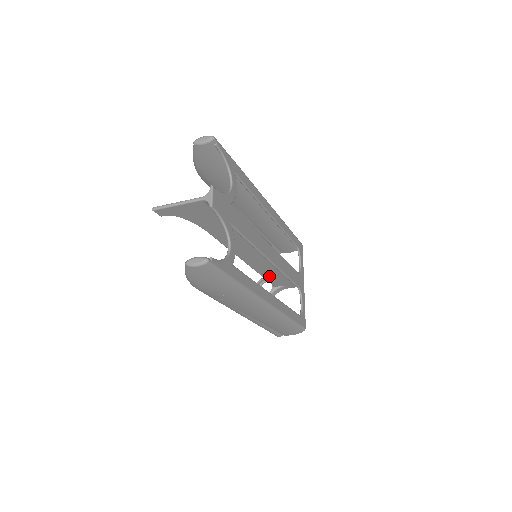
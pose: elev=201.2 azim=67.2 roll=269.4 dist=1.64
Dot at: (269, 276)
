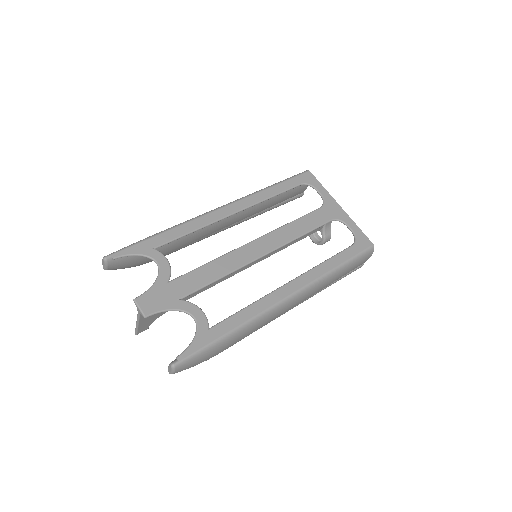
Dot at: (298, 239)
